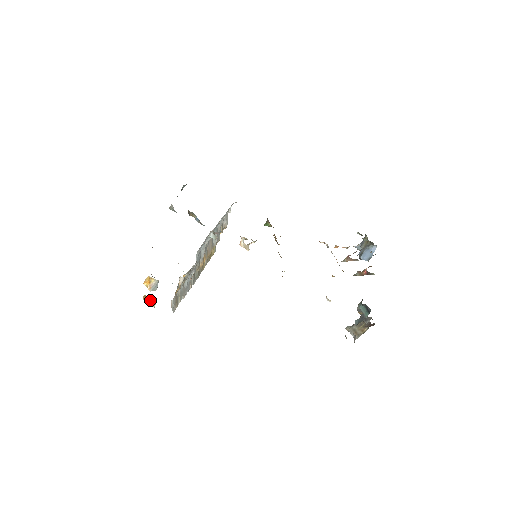
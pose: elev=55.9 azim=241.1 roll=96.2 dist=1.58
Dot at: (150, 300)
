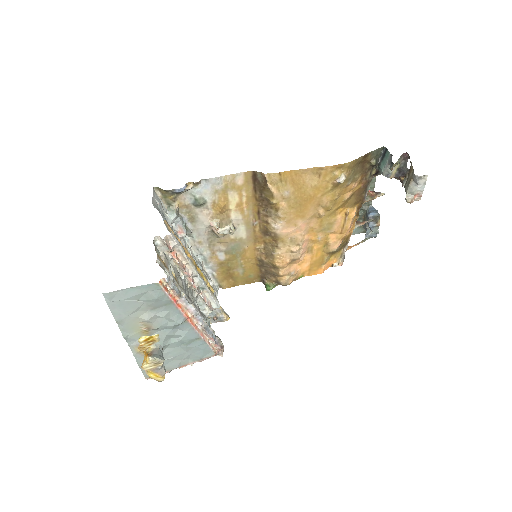
Dot at: (150, 343)
